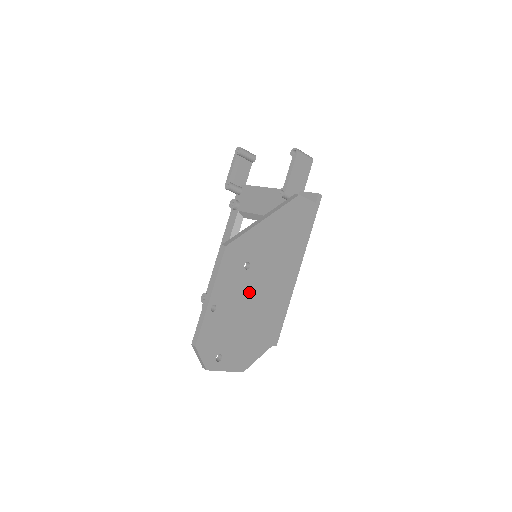
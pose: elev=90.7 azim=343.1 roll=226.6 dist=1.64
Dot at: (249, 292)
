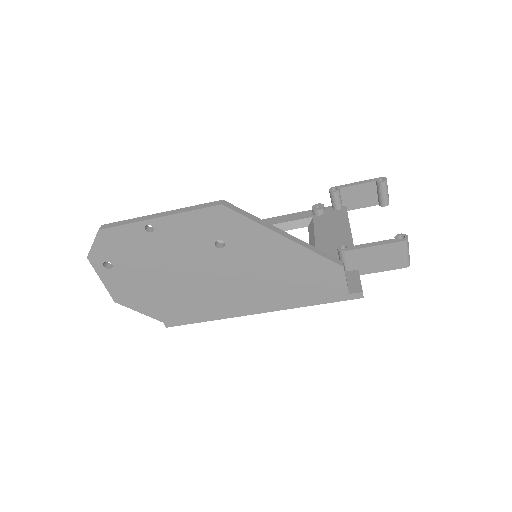
Dot at: (195, 263)
